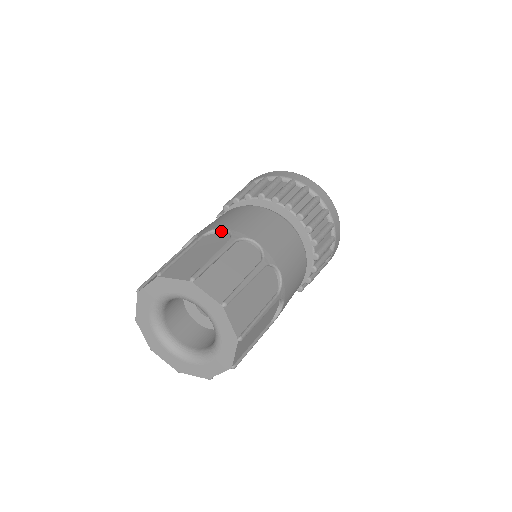
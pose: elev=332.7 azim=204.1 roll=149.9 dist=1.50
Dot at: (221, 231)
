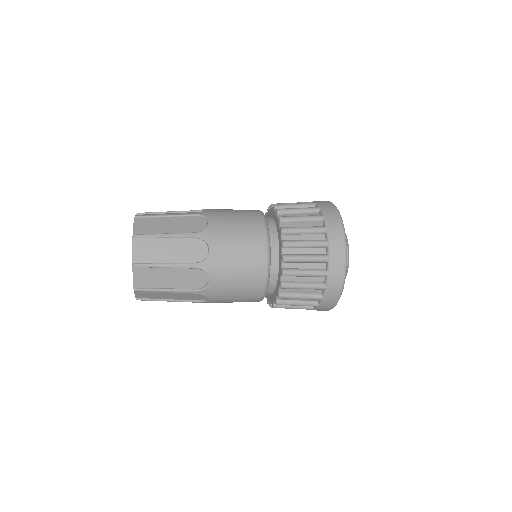
Dot at: occluded
